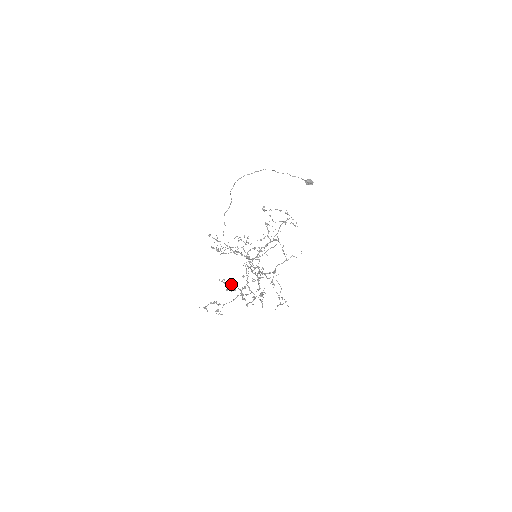
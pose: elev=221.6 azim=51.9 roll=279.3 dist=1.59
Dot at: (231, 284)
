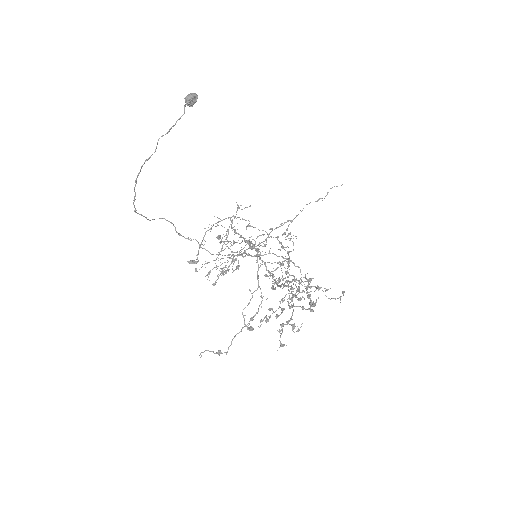
Dot at: occluded
